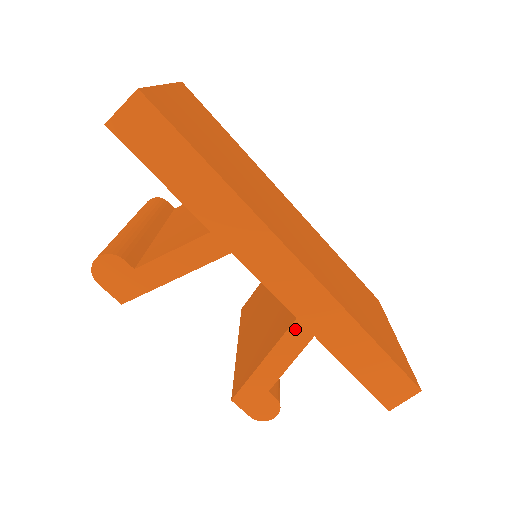
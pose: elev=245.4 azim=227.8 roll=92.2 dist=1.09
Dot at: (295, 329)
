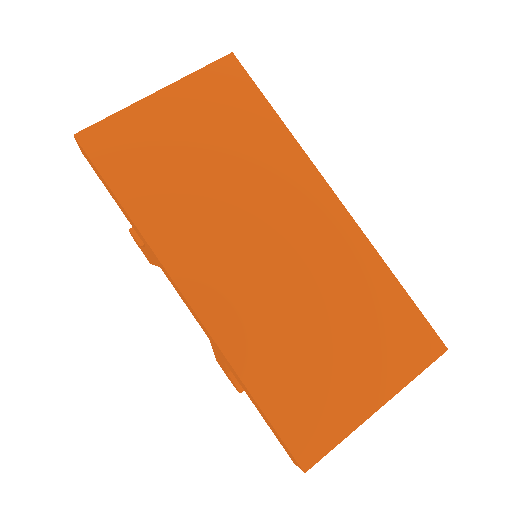
Dot at: (213, 346)
